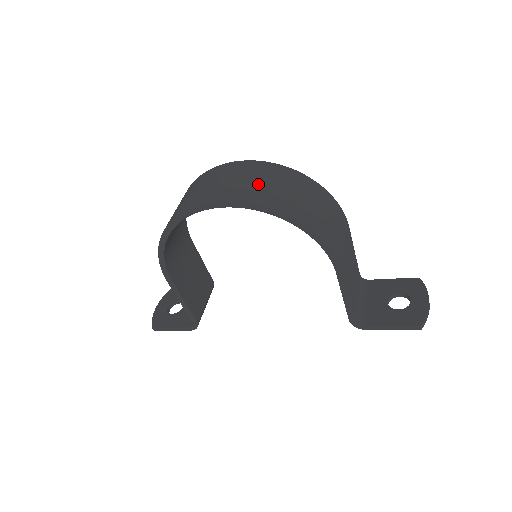
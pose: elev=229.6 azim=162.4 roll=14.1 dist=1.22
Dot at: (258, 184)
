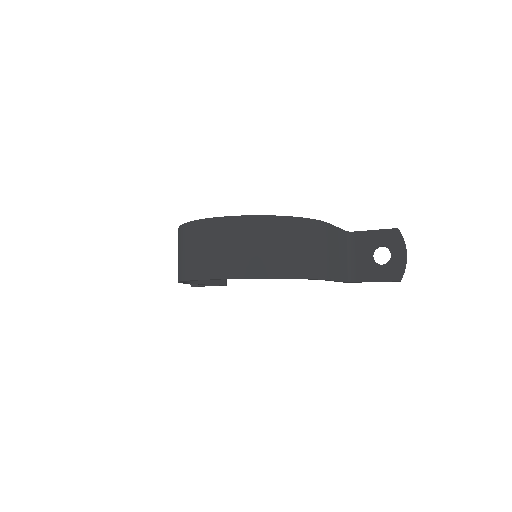
Dot at: (242, 251)
